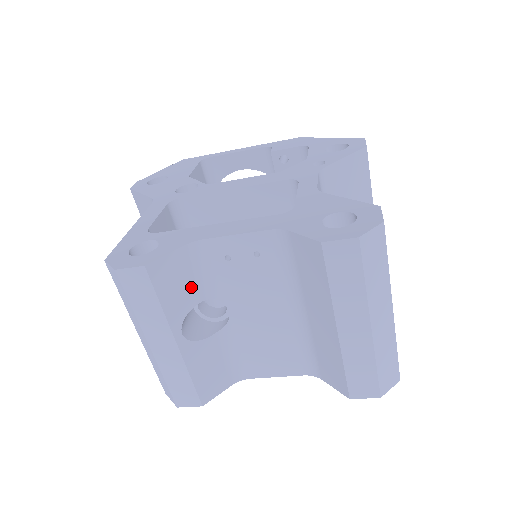
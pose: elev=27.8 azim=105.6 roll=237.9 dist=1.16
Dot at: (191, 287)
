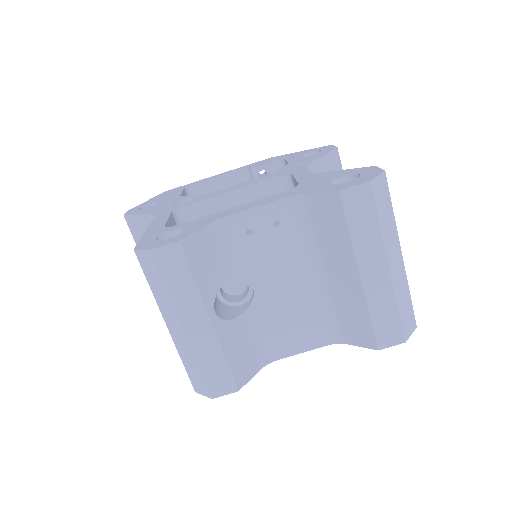
Dot at: (219, 265)
